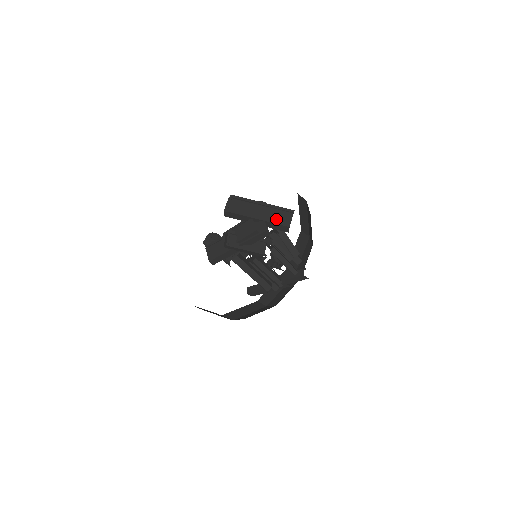
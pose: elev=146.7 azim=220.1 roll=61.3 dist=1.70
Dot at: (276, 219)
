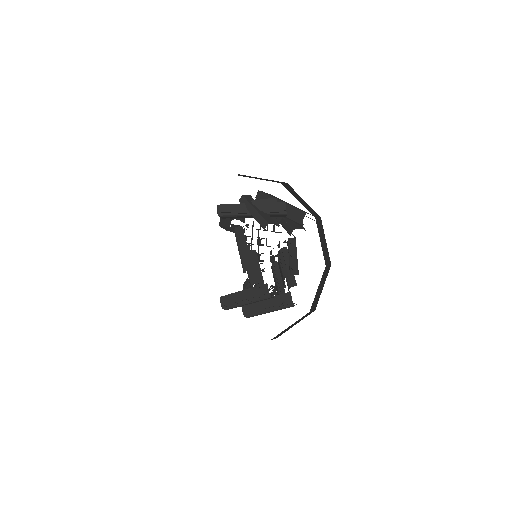
Dot at: occluded
